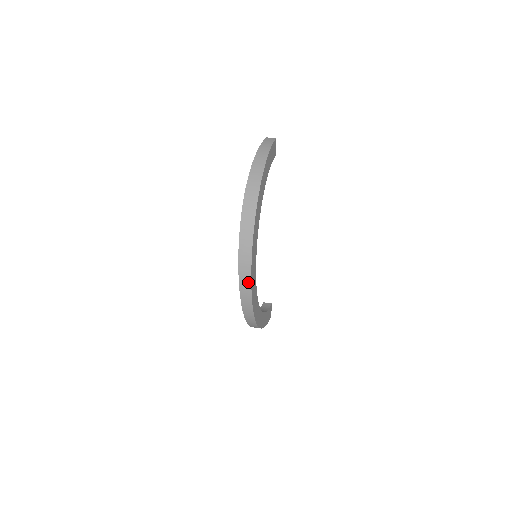
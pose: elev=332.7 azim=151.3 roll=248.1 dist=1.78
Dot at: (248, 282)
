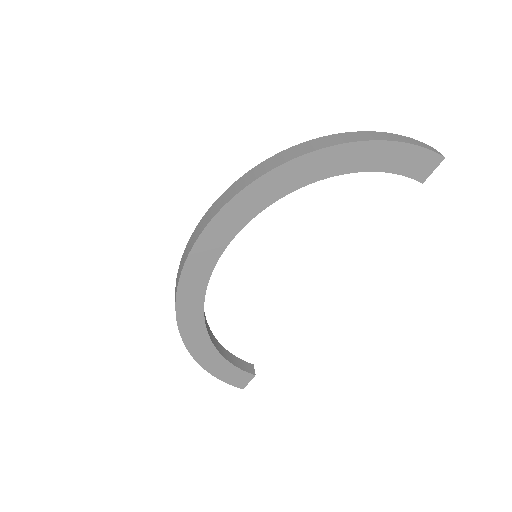
Dot at: (192, 244)
